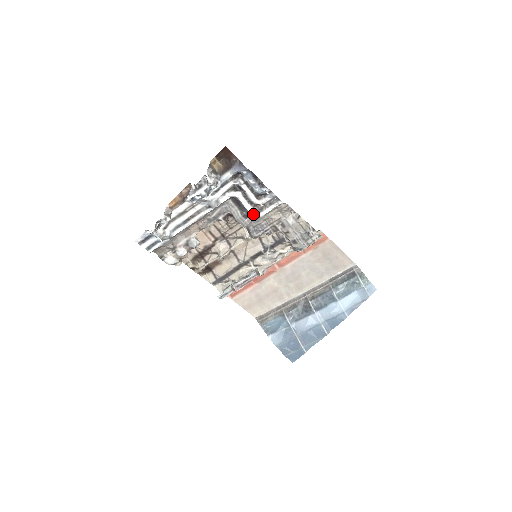
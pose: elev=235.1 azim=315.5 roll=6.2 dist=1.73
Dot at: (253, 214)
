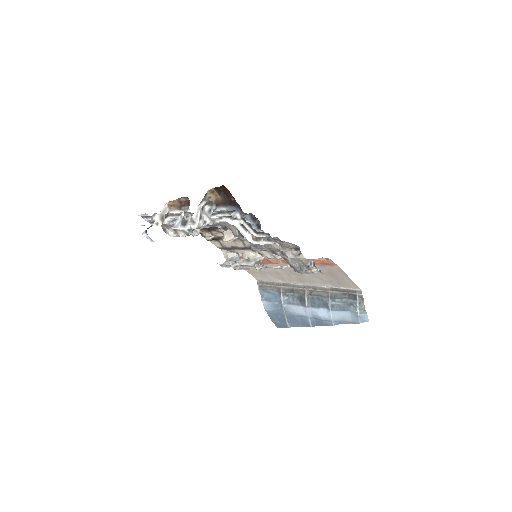
Dot at: (250, 240)
